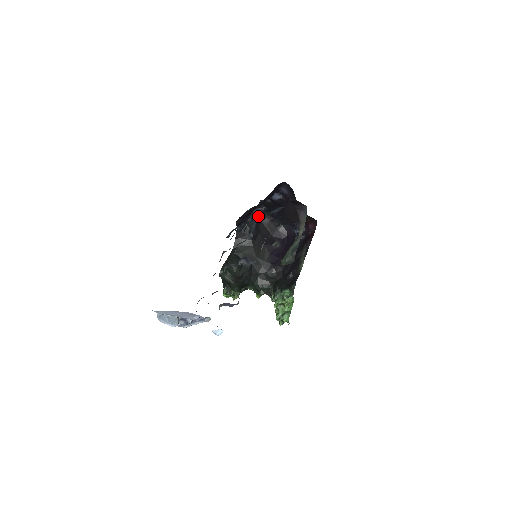
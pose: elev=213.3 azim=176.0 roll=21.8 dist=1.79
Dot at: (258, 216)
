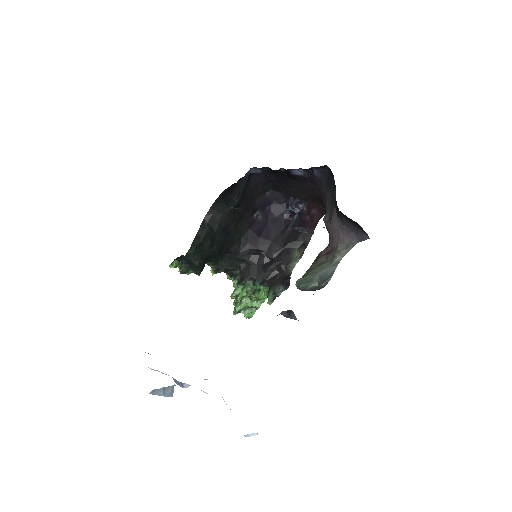
Dot at: (249, 174)
